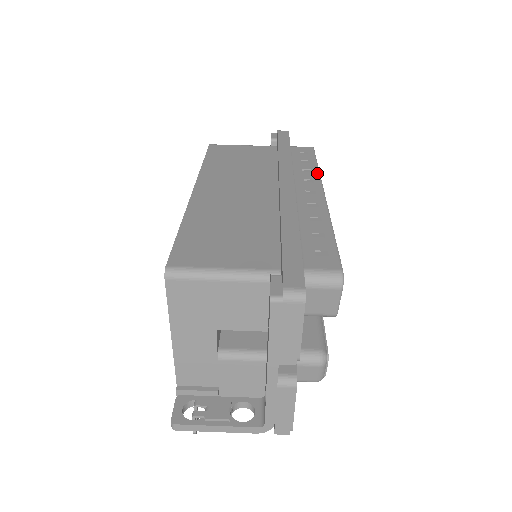
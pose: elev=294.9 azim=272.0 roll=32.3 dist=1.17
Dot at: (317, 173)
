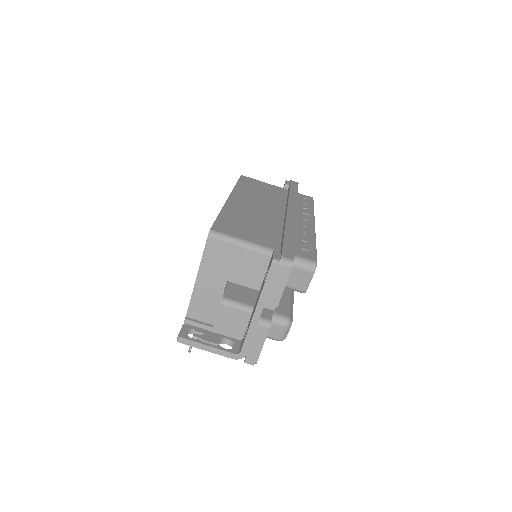
Dot at: (312, 212)
